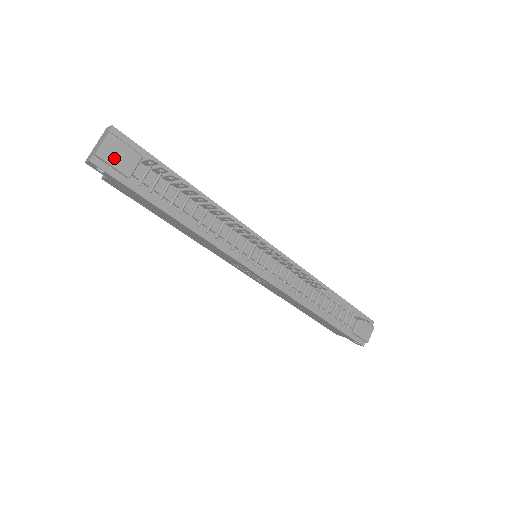
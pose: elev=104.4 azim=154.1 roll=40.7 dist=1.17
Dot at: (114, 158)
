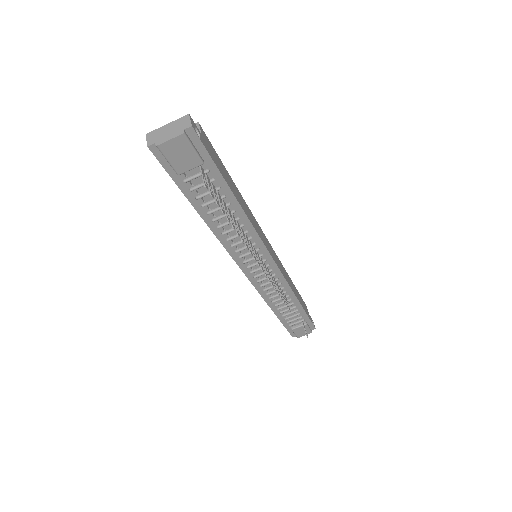
Dot at: (173, 155)
